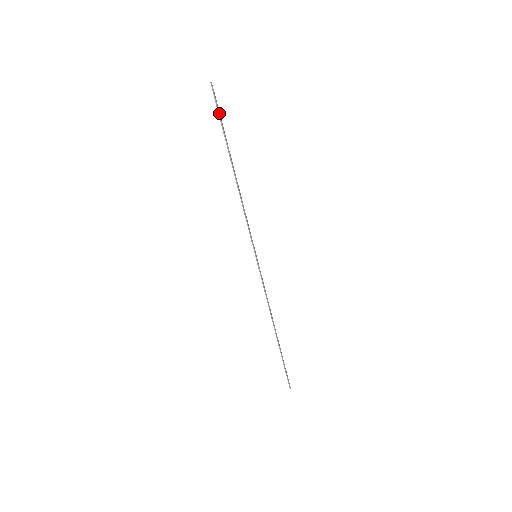
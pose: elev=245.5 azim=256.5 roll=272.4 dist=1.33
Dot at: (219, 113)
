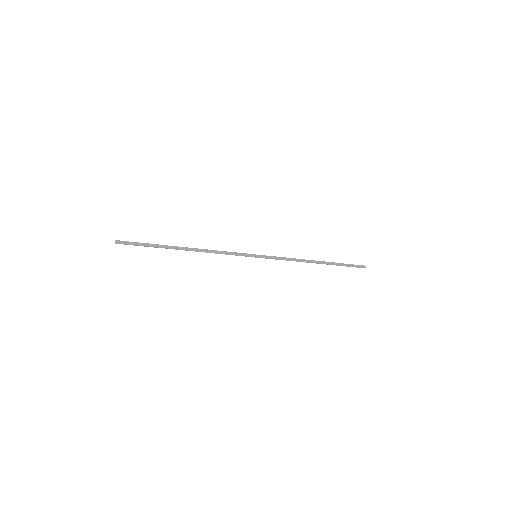
Dot at: occluded
